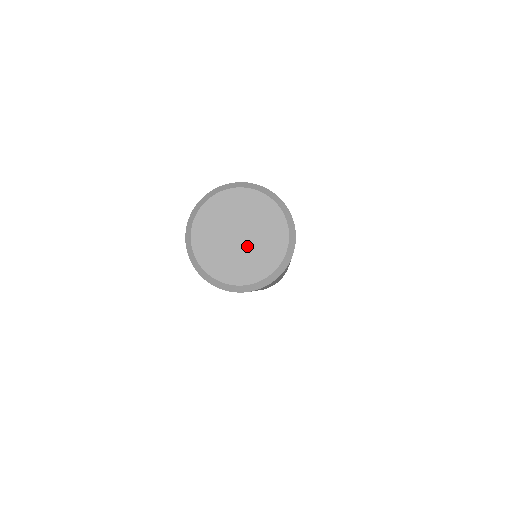
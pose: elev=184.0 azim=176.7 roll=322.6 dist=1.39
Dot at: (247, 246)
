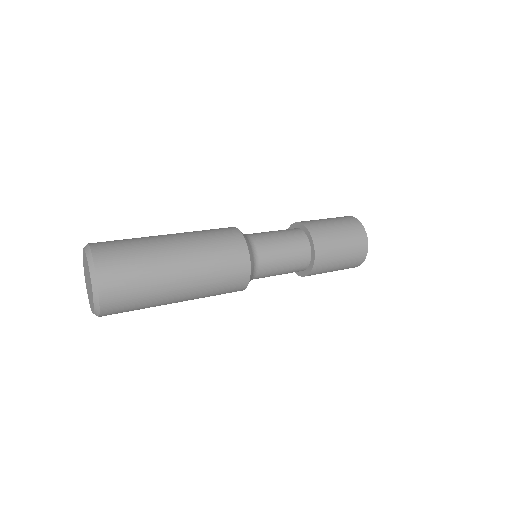
Dot at: (89, 289)
